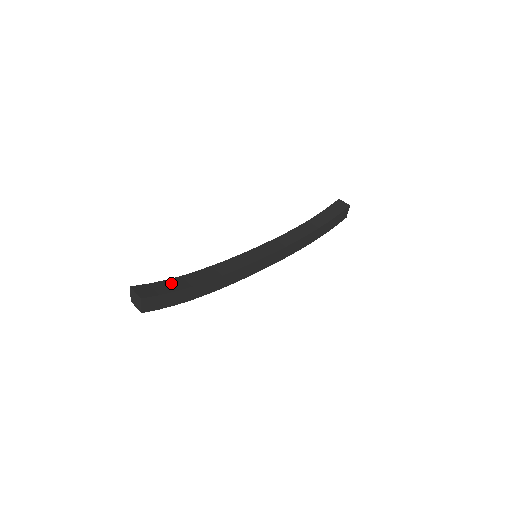
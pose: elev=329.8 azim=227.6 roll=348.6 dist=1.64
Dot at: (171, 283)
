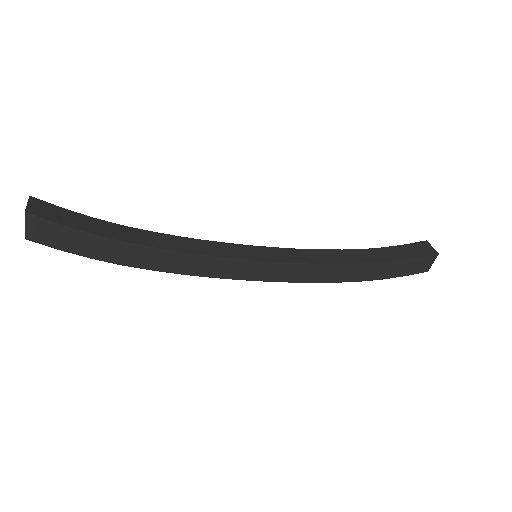
Dot at: (98, 224)
